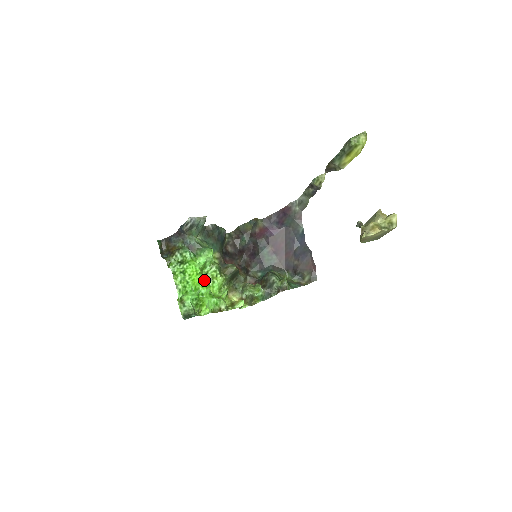
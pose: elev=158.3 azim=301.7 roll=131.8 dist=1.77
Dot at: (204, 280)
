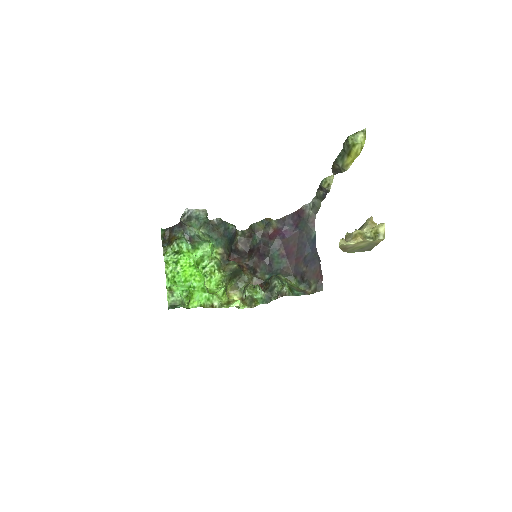
Dot at: (197, 273)
